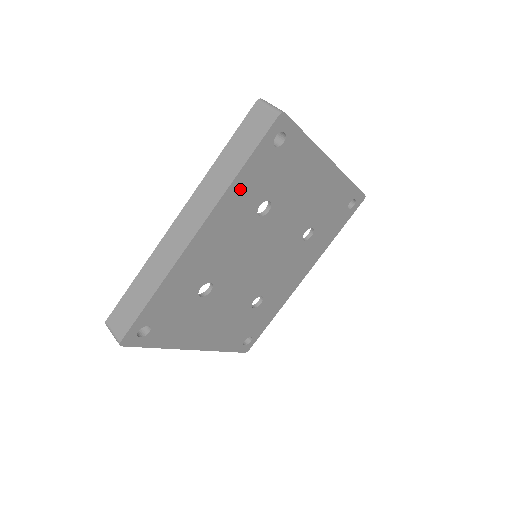
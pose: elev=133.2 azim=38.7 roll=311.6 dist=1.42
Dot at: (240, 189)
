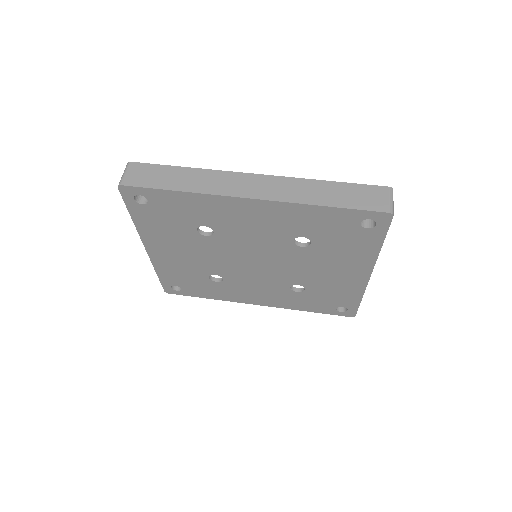
Dot at: (309, 214)
